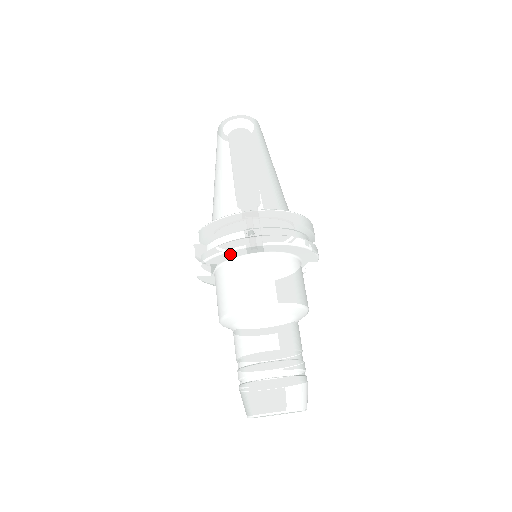
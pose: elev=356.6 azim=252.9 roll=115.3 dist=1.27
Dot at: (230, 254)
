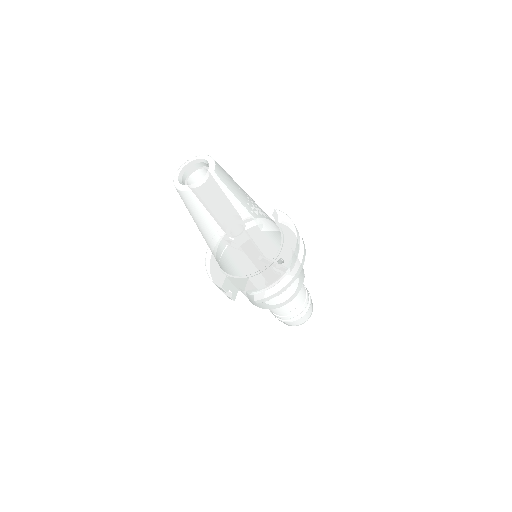
Dot at: occluded
